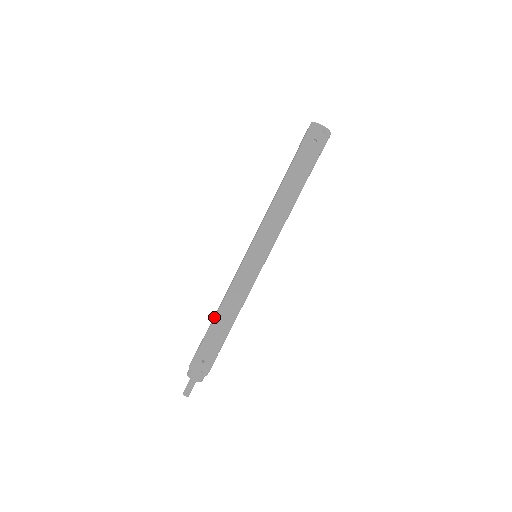
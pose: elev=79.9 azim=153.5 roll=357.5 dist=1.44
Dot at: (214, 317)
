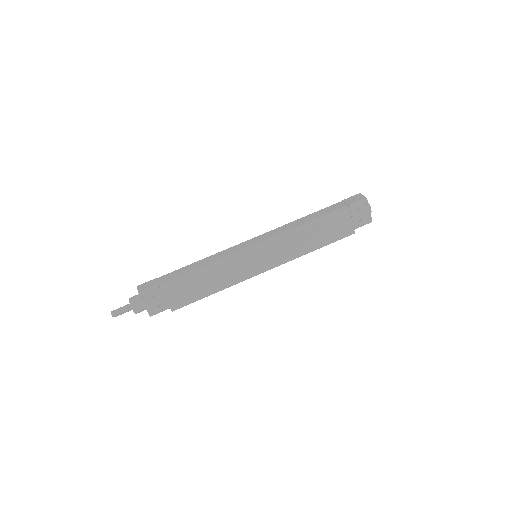
Dot at: (189, 265)
